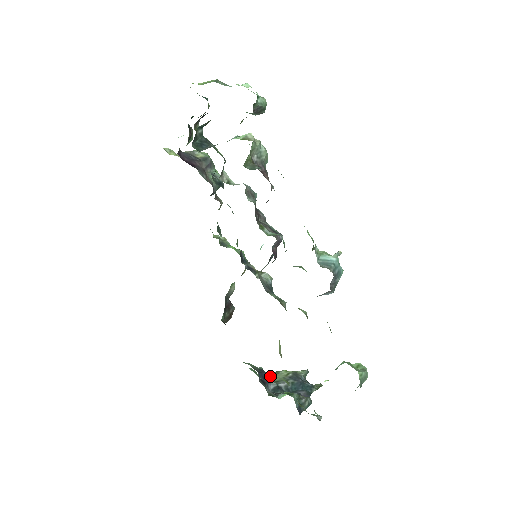
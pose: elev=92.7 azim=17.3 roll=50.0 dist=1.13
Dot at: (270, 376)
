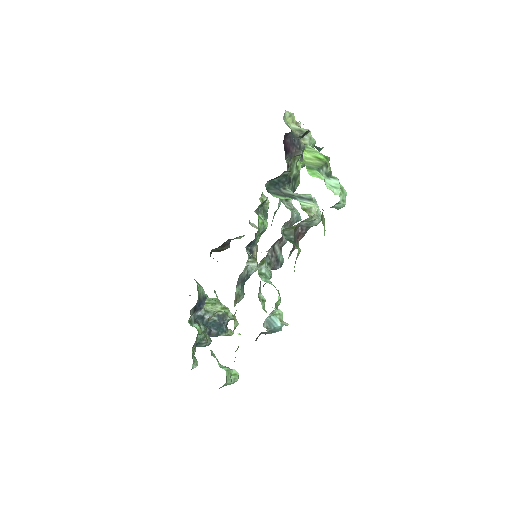
Dot at: (209, 302)
